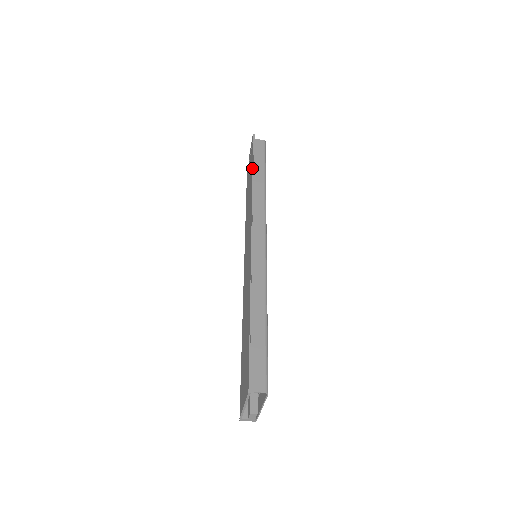
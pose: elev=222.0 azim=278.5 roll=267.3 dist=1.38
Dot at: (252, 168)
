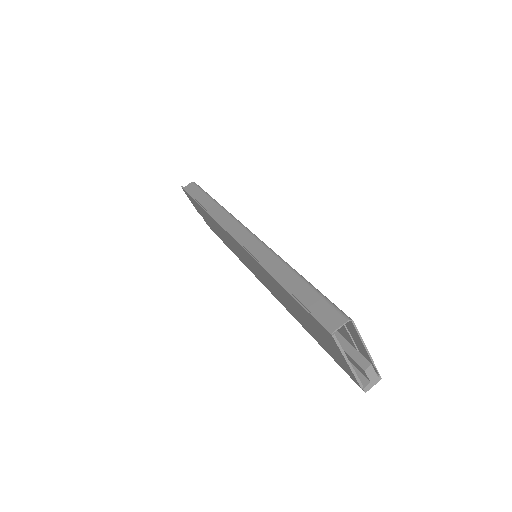
Dot at: (197, 203)
